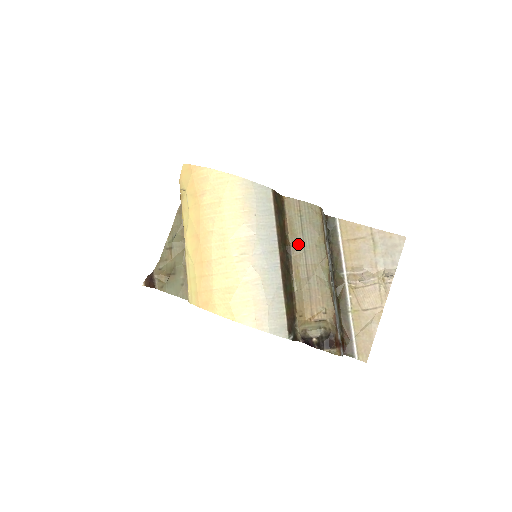
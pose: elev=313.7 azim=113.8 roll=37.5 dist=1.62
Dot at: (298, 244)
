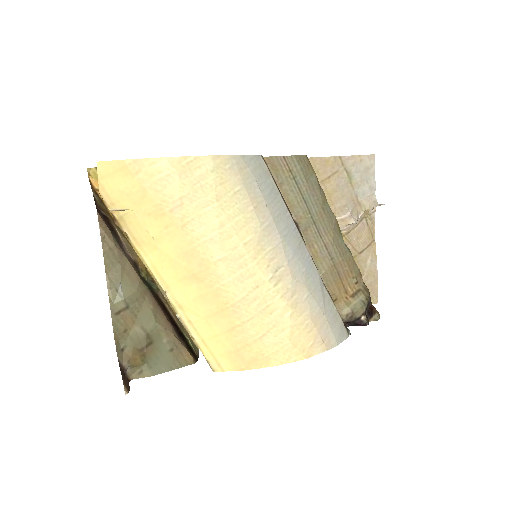
Dot at: (304, 217)
